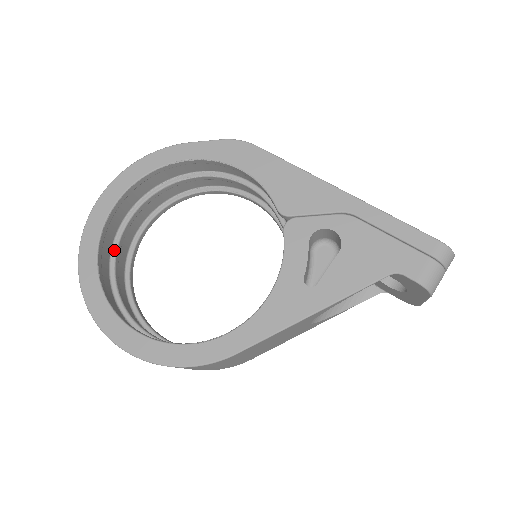
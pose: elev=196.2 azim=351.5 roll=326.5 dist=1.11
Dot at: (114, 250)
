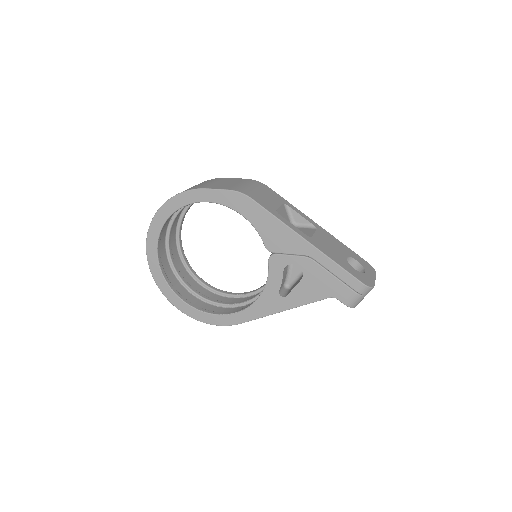
Dot at: (167, 240)
